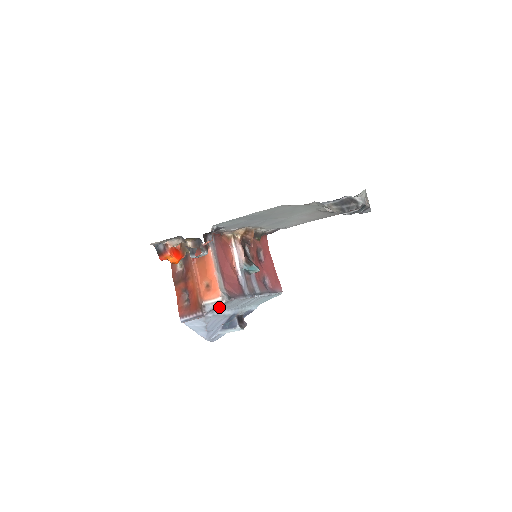
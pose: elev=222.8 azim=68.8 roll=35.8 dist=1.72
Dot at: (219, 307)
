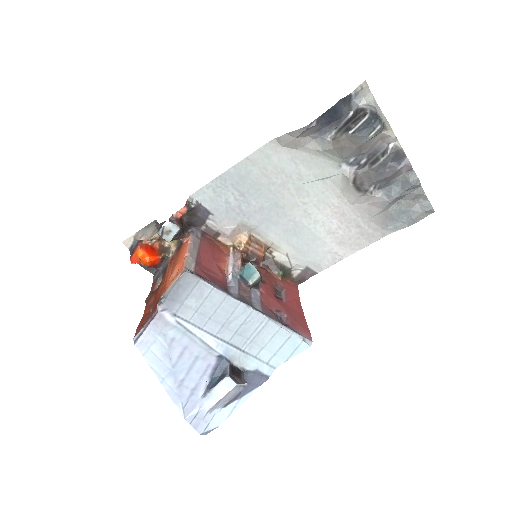
Dot at: (183, 300)
